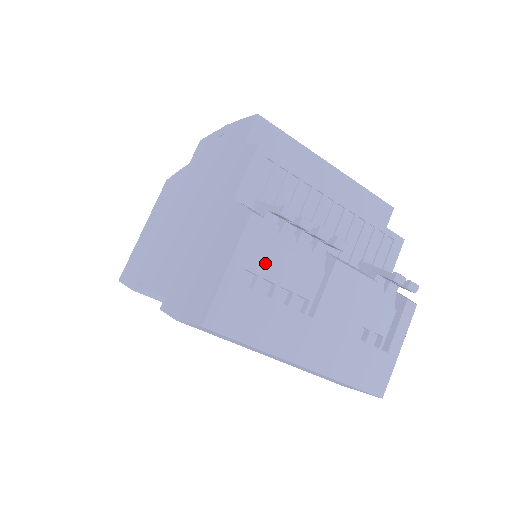
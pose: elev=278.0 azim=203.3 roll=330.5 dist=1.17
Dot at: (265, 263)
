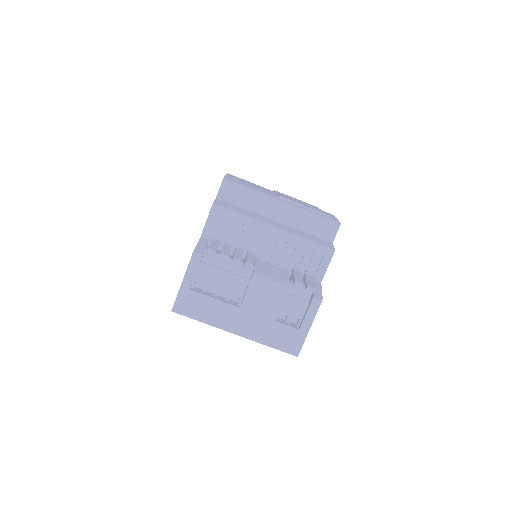
Dot at: (208, 277)
